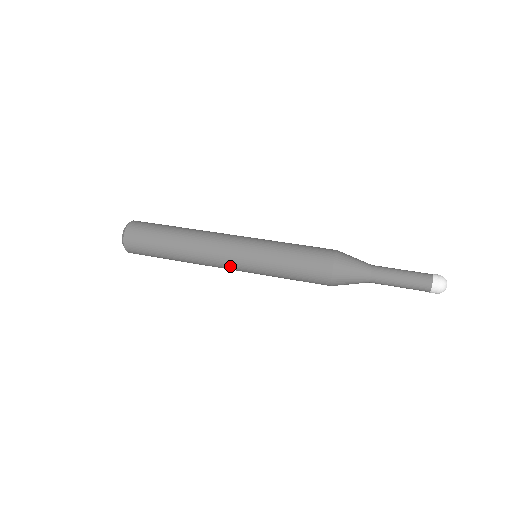
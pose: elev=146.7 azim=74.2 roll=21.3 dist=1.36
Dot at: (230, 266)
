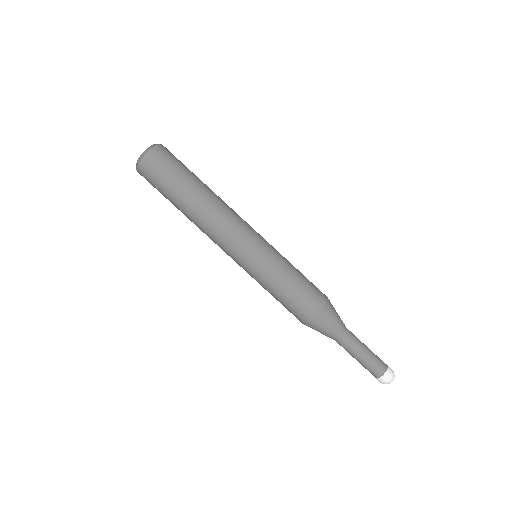
Dot at: (229, 251)
